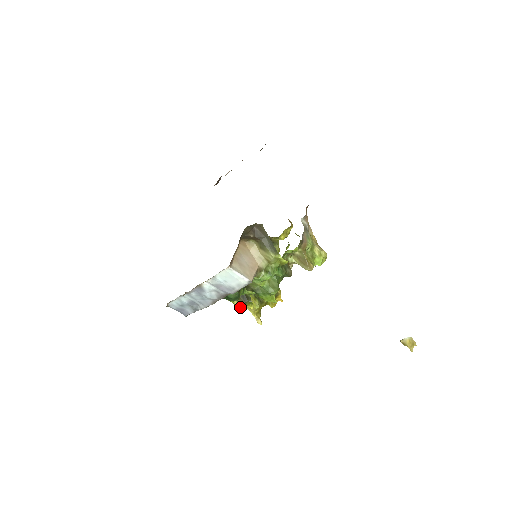
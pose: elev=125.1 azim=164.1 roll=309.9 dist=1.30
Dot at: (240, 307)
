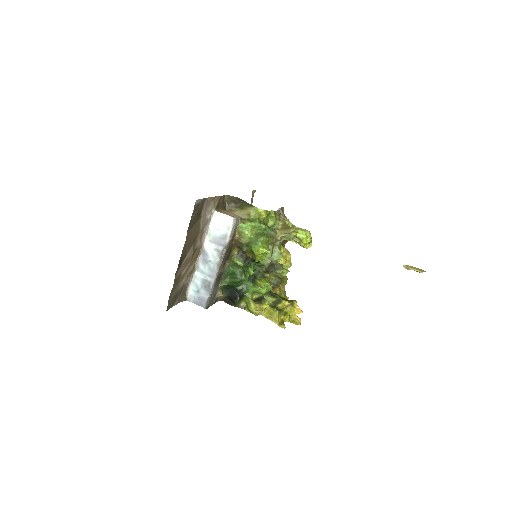
Dot at: (256, 306)
